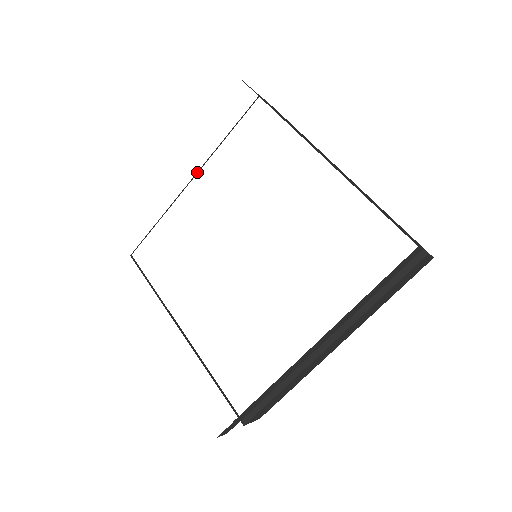
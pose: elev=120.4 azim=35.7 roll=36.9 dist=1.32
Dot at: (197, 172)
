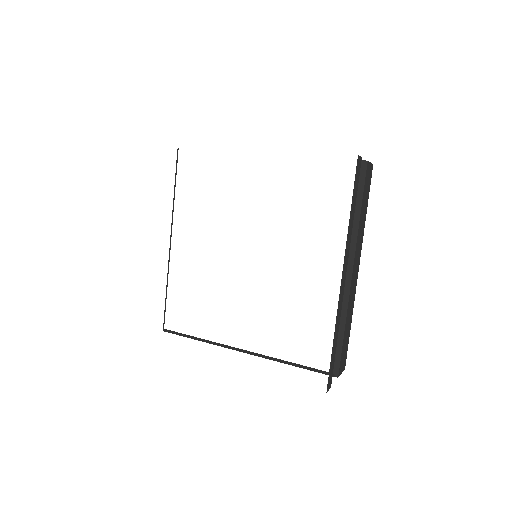
Dot at: (171, 232)
